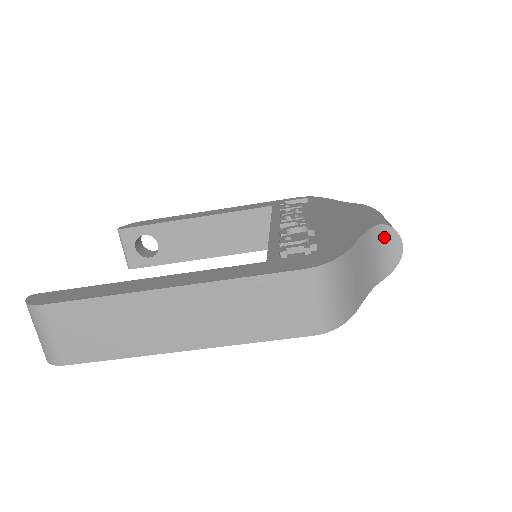
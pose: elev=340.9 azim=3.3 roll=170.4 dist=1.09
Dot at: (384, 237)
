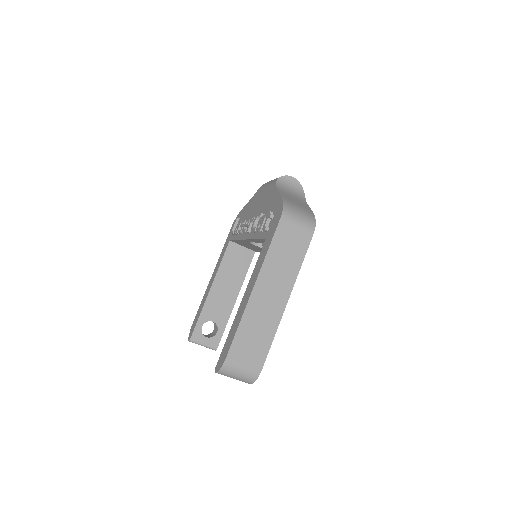
Dot at: (284, 183)
